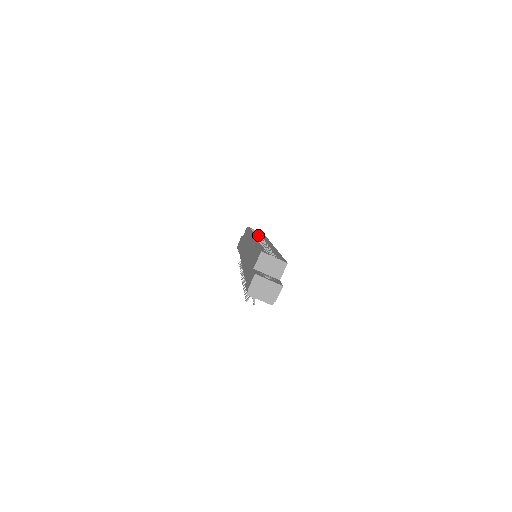
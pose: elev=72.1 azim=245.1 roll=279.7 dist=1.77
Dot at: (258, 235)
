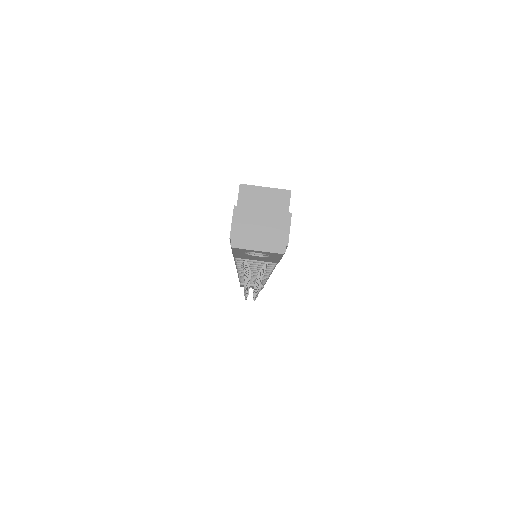
Dot at: occluded
